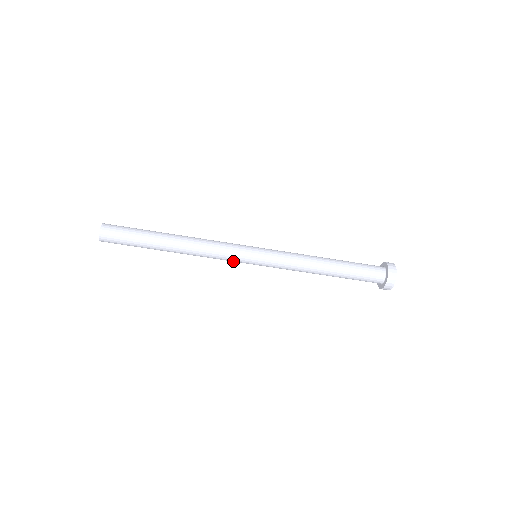
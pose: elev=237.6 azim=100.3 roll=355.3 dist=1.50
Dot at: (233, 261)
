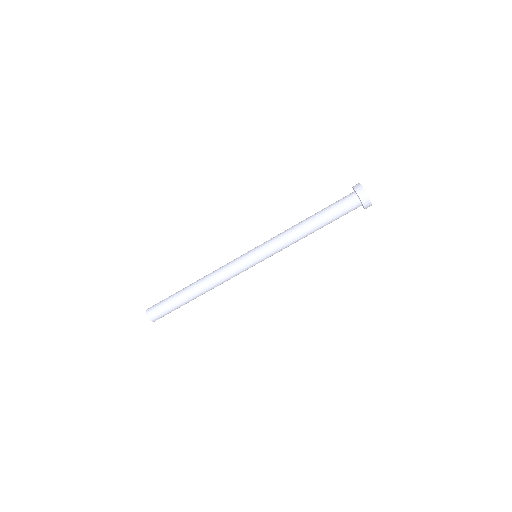
Dot at: (242, 271)
